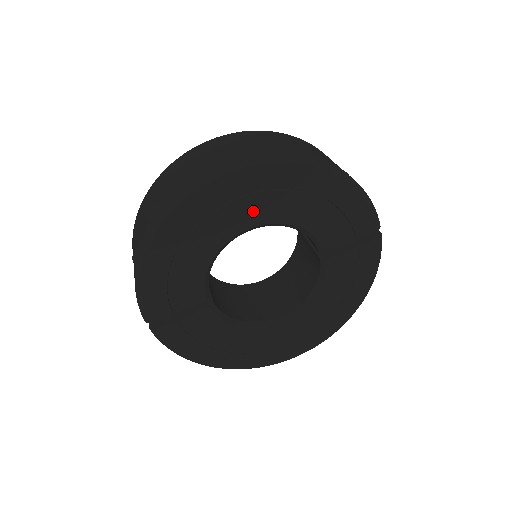
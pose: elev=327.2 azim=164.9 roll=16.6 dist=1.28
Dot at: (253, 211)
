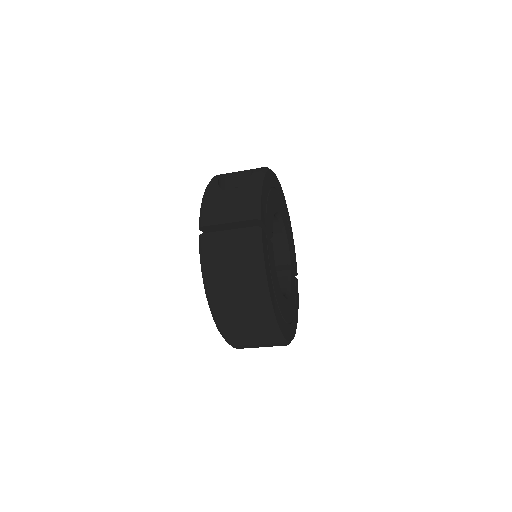
Dot at: (281, 208)
